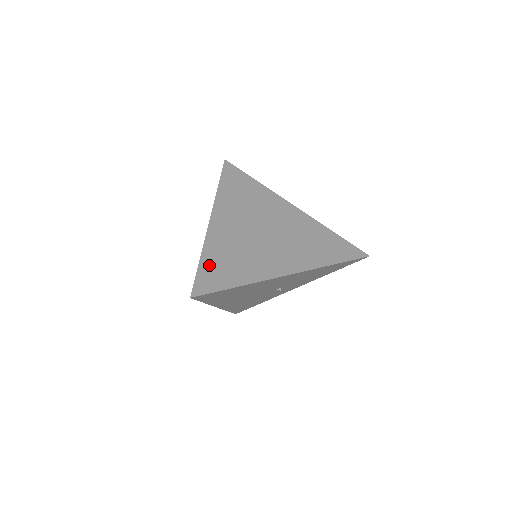
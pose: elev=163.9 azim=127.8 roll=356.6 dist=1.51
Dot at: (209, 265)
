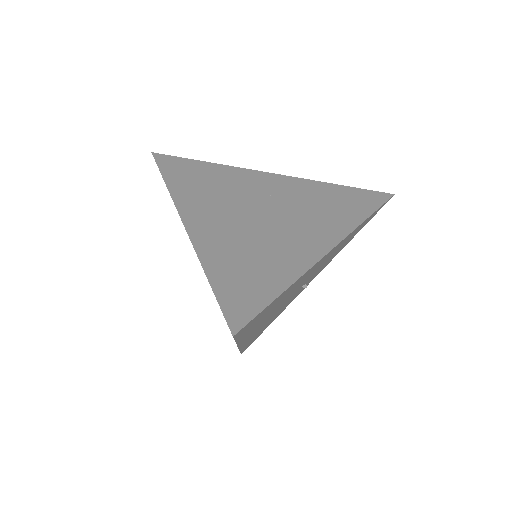
Dot at: (225, 280)
